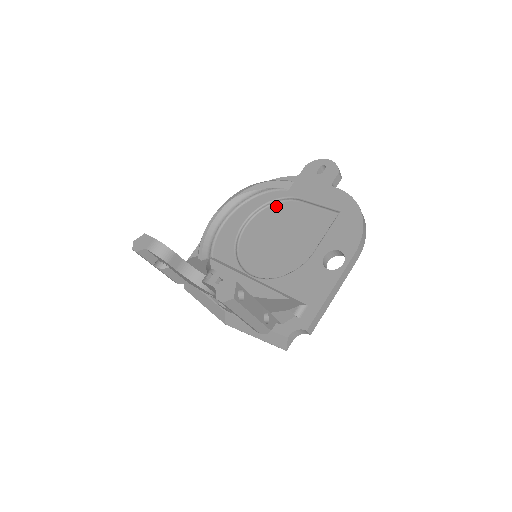
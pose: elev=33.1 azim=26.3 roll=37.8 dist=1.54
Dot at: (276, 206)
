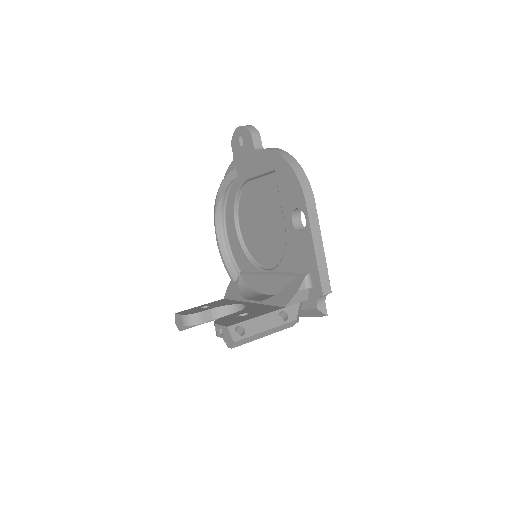
Dot at: (242, 197)
